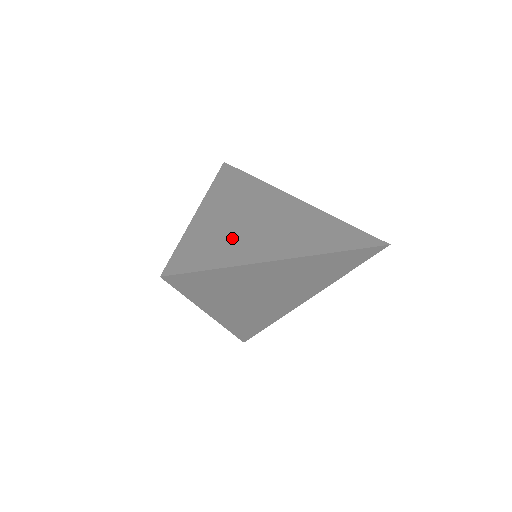
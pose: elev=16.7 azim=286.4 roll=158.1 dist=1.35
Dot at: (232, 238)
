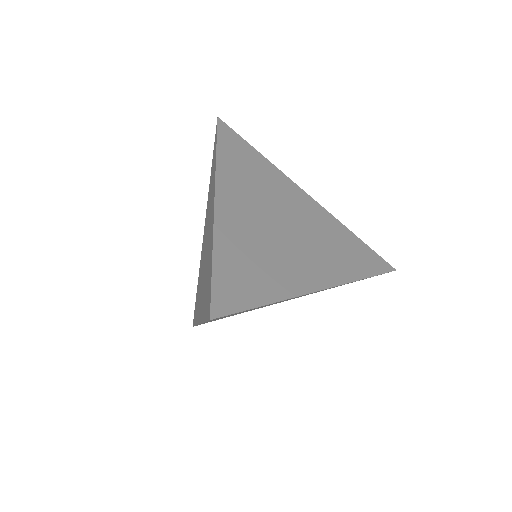
Dot at: (265, 254)
